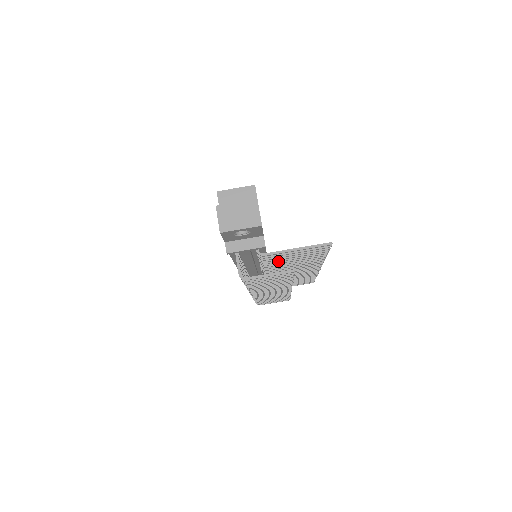
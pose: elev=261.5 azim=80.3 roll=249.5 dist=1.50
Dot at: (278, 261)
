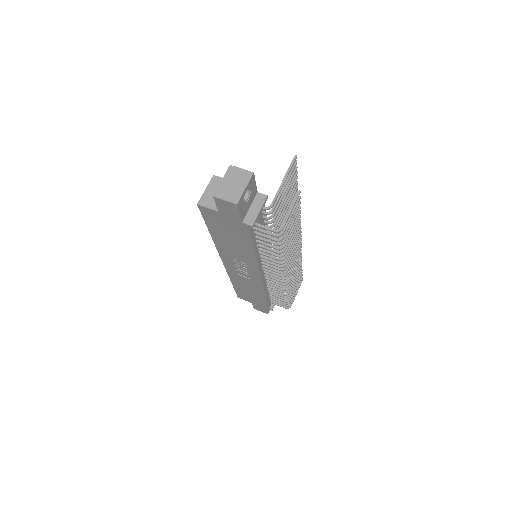
Dot at: (279, 214)
